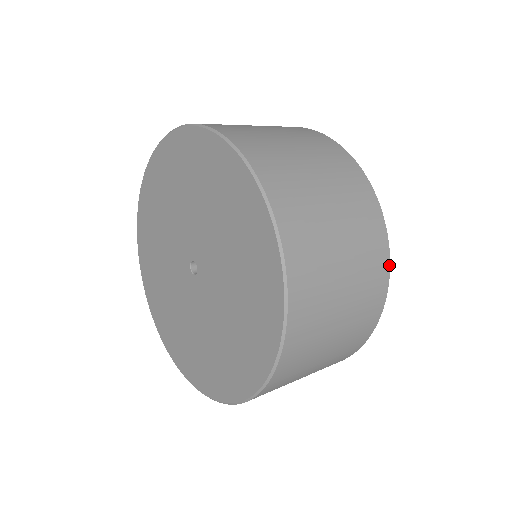
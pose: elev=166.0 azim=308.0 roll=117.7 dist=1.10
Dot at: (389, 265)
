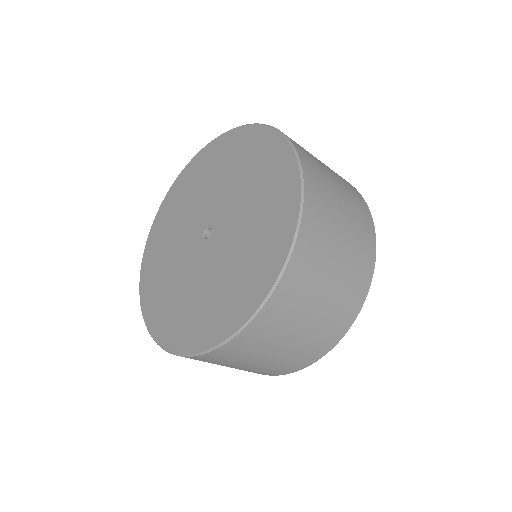
Dot at: occluded
